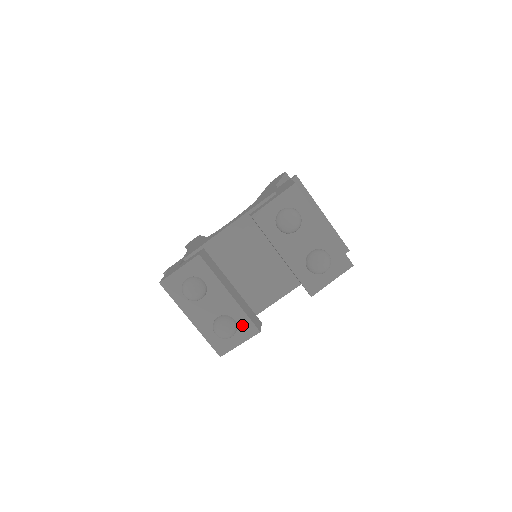
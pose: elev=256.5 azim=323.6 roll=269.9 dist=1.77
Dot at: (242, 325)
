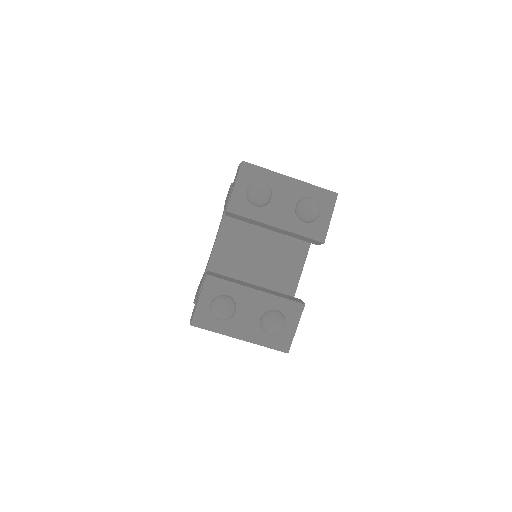
Dot at: (286, 310)
